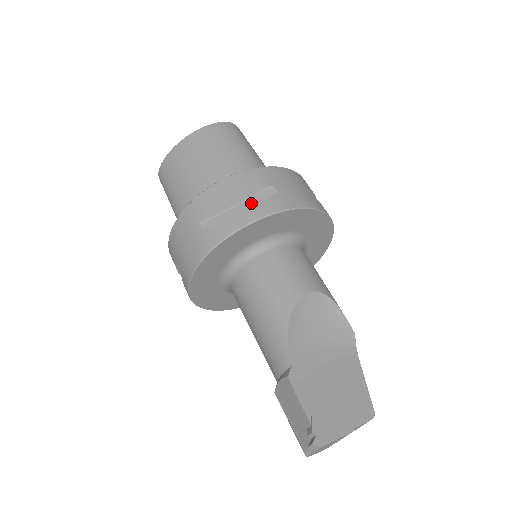
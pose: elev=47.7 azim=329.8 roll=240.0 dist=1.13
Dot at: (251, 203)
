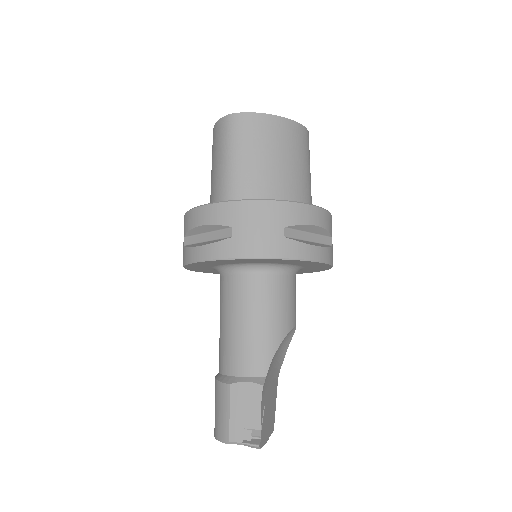
Dot at: (317, 240)
